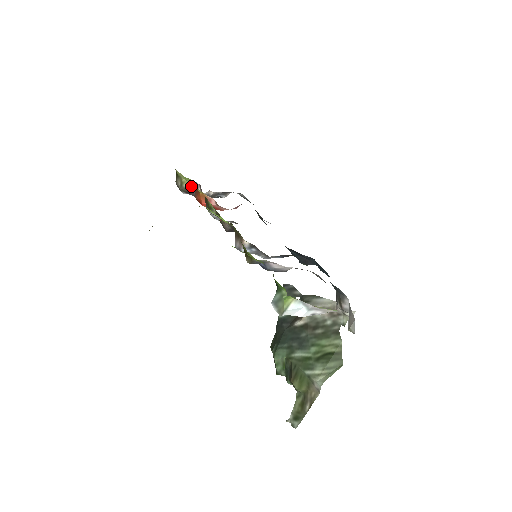
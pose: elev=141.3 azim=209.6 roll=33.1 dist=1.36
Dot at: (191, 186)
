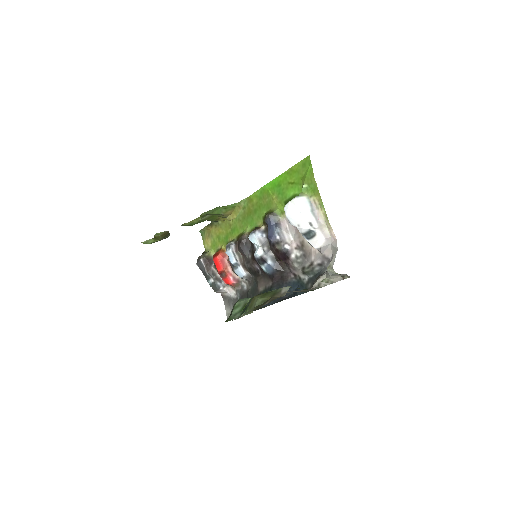
Dot at: (210, 259)
